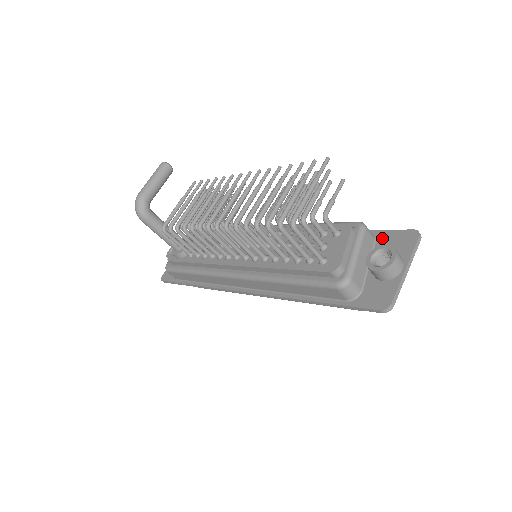
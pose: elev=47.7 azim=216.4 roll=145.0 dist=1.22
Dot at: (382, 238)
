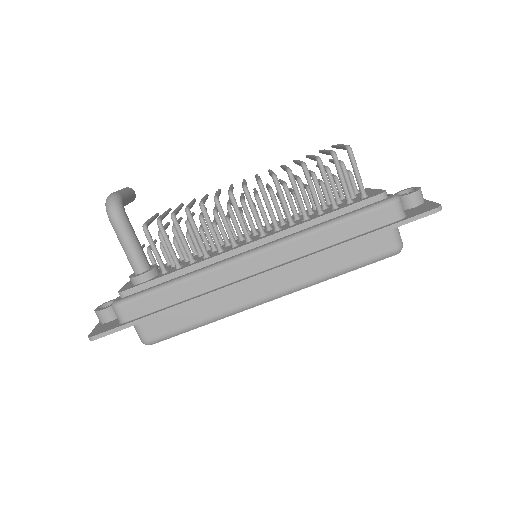
Dot at: occluded
